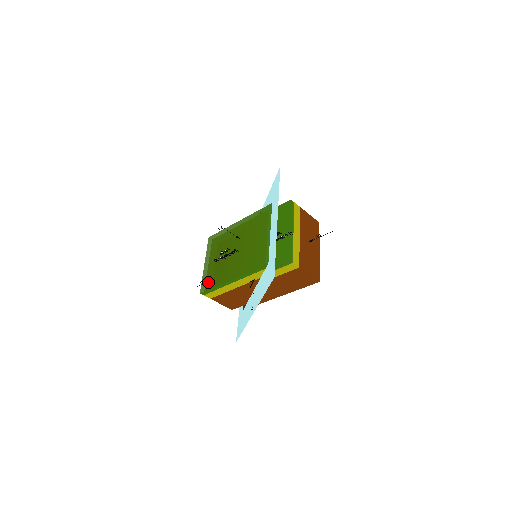
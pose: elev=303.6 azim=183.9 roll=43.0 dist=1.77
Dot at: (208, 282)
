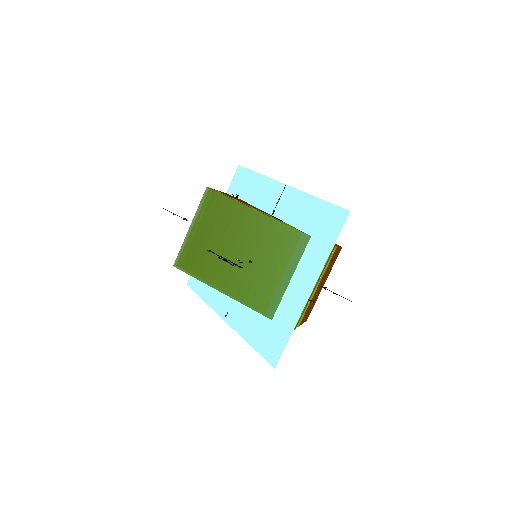
Dot at: (188, 262)
